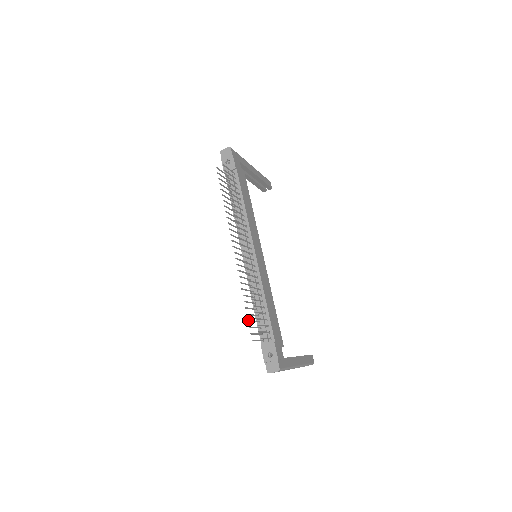
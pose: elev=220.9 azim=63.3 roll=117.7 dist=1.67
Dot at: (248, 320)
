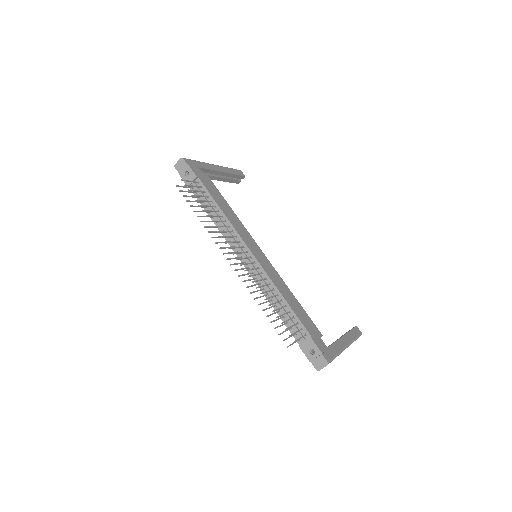
Dot at: (274, 328)
